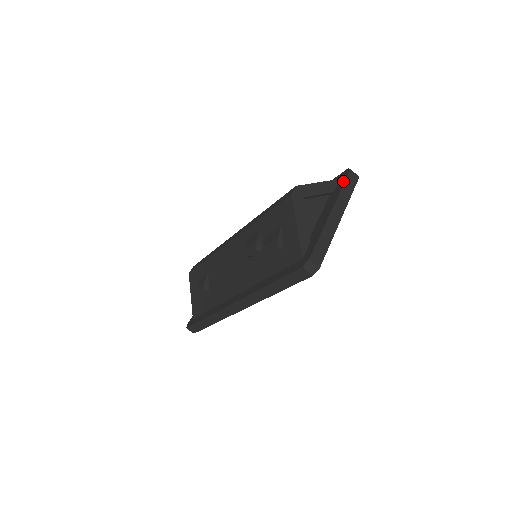
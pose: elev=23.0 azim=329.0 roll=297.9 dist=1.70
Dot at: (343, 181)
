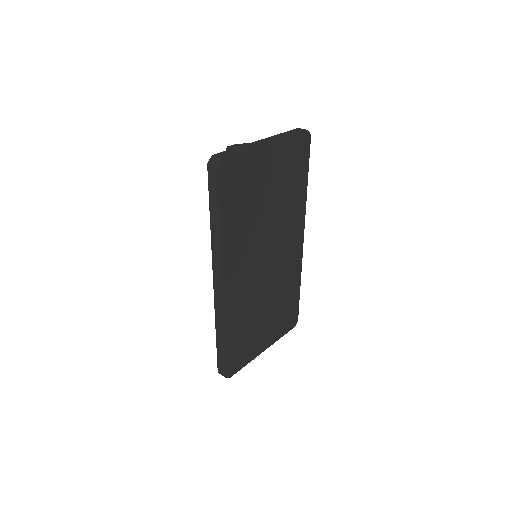
Dot at: occluded
